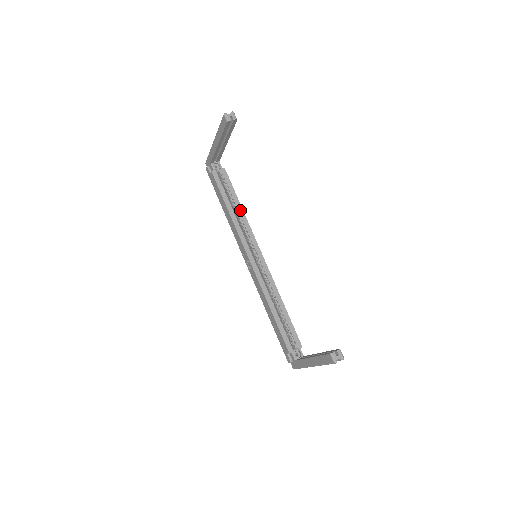
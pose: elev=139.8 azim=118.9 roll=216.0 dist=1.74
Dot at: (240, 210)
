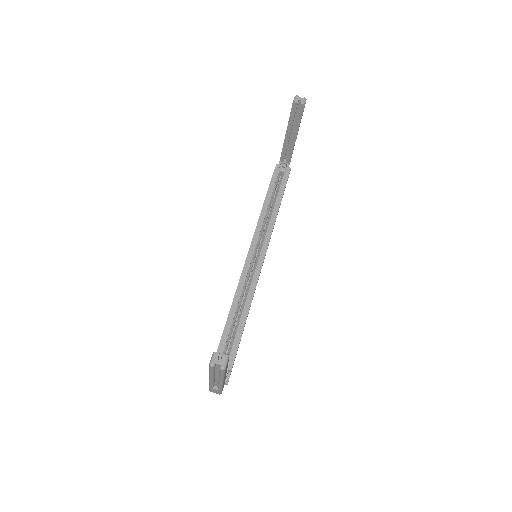
Dot at: (275, 211)
